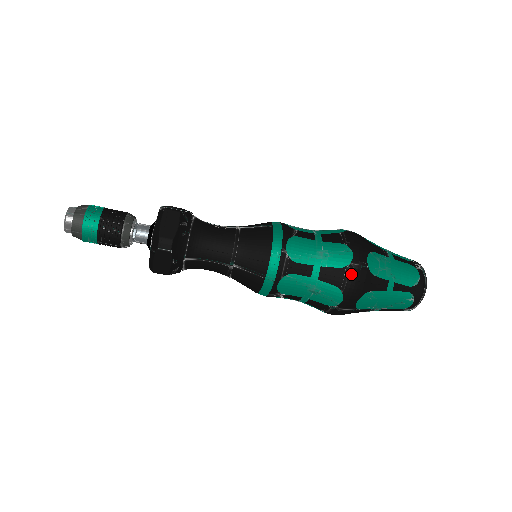
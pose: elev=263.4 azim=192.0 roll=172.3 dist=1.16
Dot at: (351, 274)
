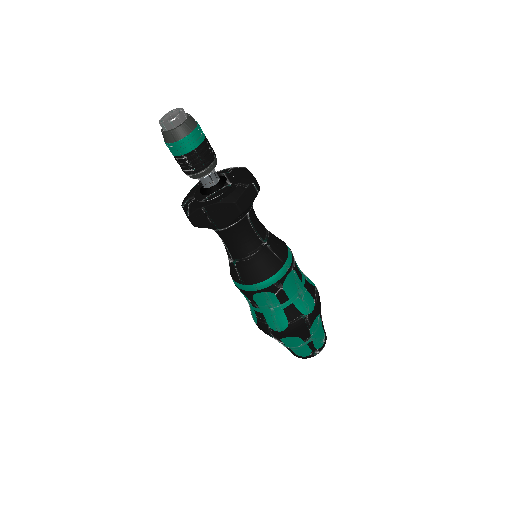
Dot at: (318, 293)
